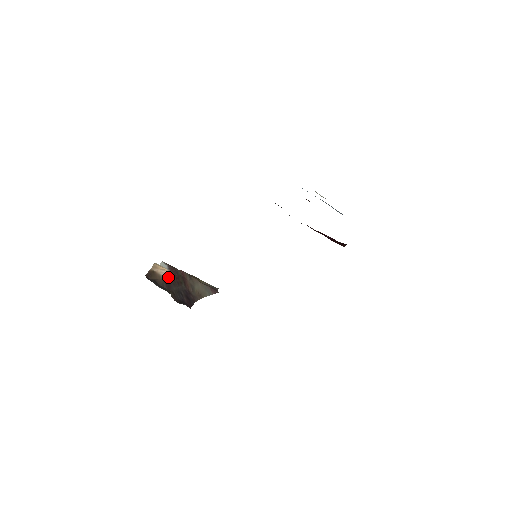
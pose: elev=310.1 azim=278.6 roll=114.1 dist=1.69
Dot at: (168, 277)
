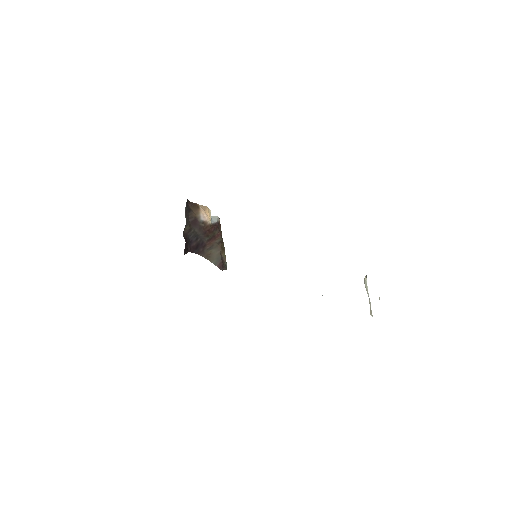
Dot at: (203, 221)
